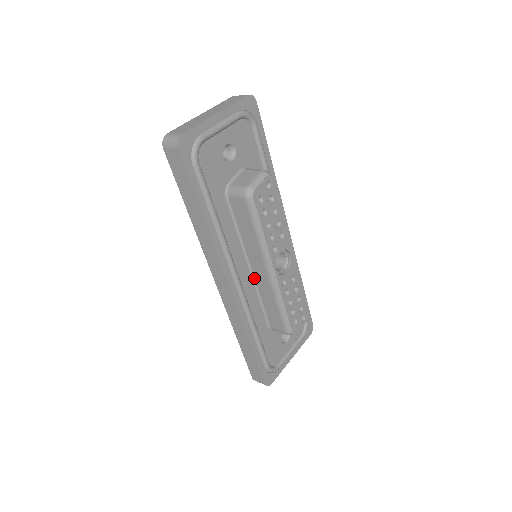
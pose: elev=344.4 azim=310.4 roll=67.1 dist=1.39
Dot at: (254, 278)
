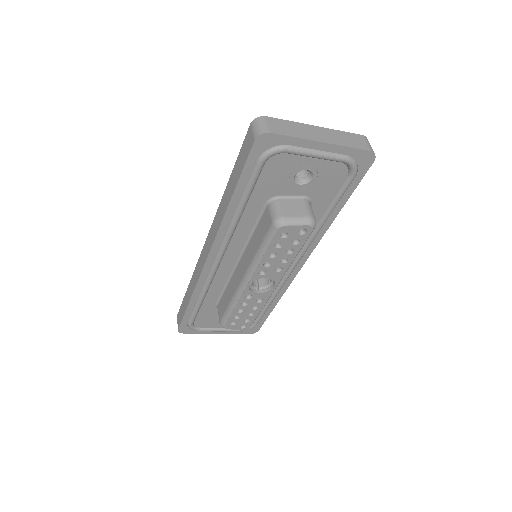
Dot at: (235, 269)
